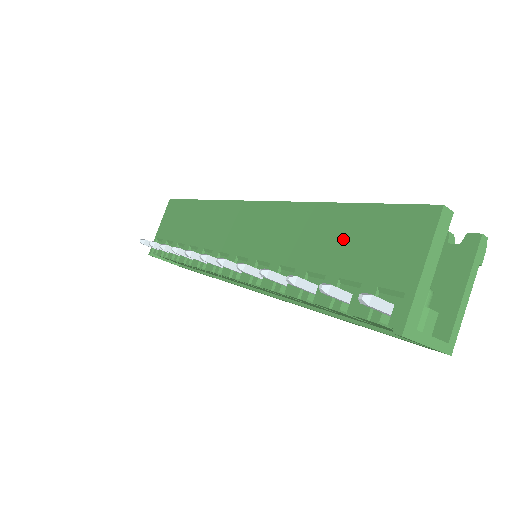
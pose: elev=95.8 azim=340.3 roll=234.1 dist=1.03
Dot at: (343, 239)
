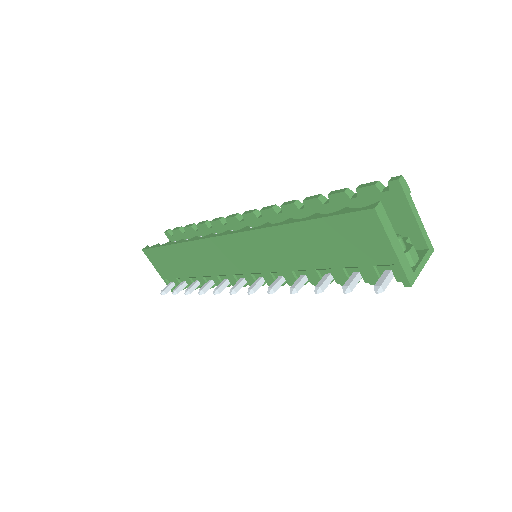
Dot at: (323, 245)
